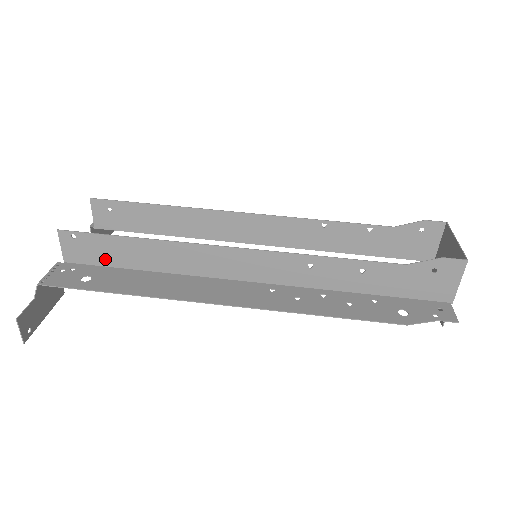
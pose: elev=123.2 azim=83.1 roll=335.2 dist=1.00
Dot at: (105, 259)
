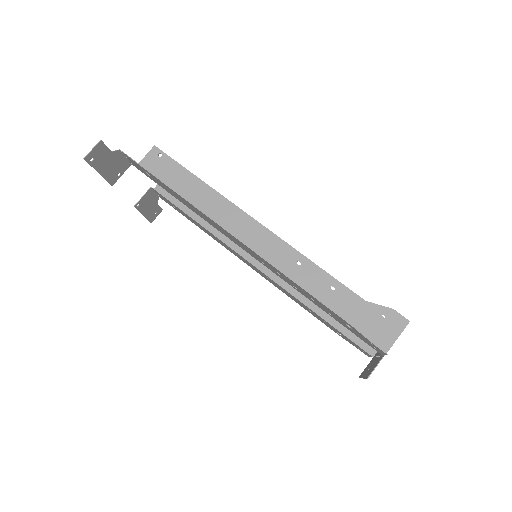
Dot at: (165, 180)
